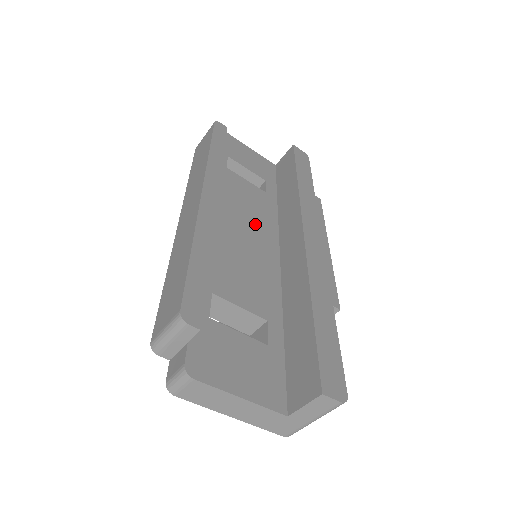
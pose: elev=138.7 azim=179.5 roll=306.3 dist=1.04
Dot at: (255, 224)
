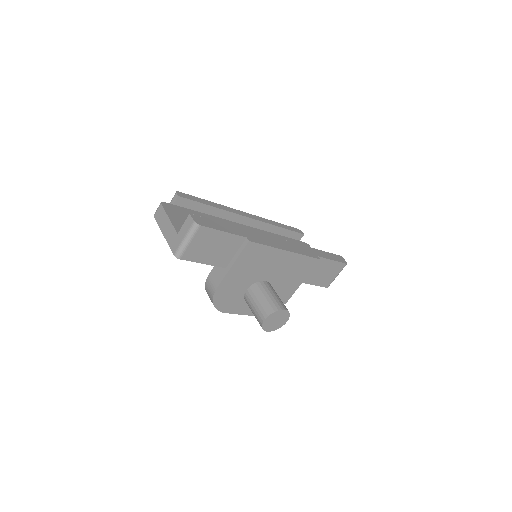
Dot at: occluded
